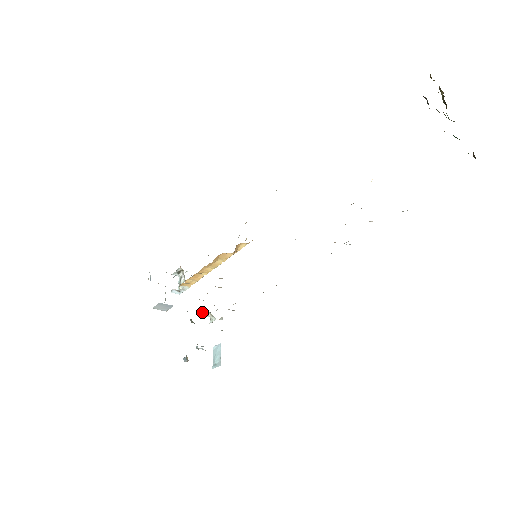
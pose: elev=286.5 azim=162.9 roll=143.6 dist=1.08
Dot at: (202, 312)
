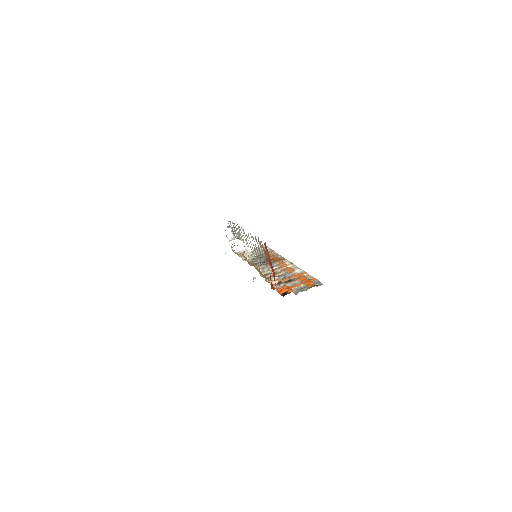
Dot at: (252, 250)
